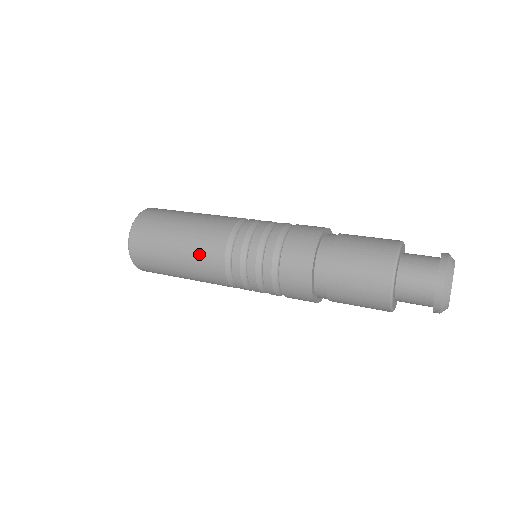
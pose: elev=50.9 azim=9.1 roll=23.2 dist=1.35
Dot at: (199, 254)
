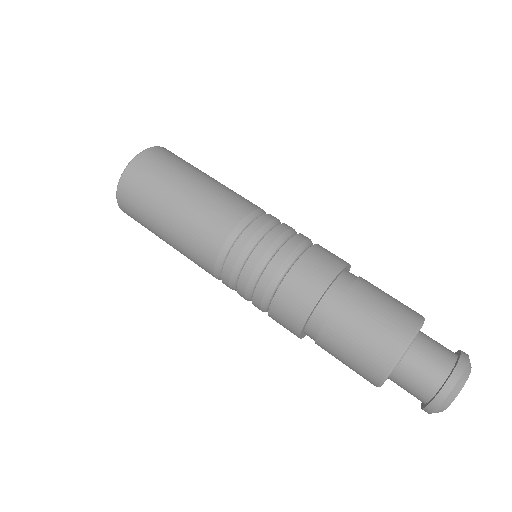
Dot at: (211, 206)
